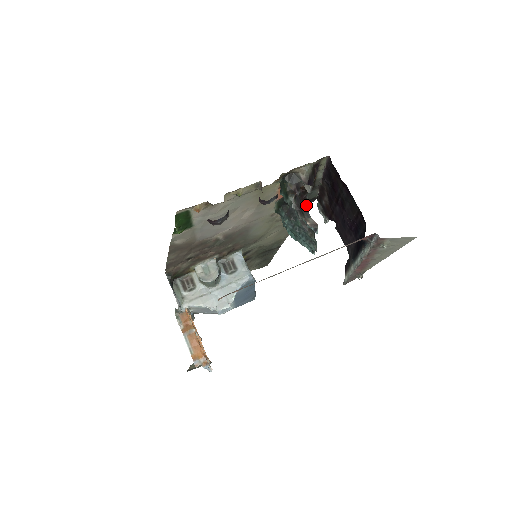
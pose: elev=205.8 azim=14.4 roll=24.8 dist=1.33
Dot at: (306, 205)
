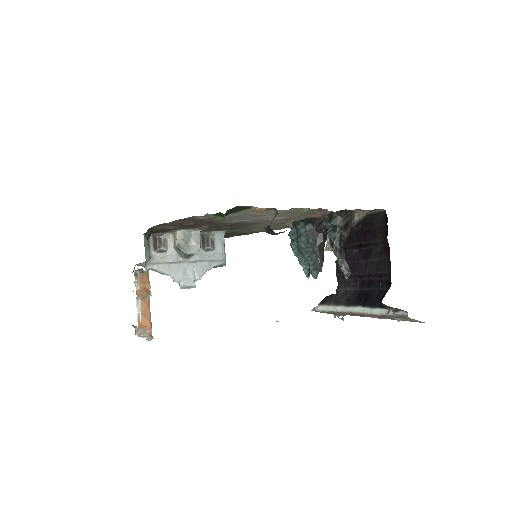
Dot at: occluded
